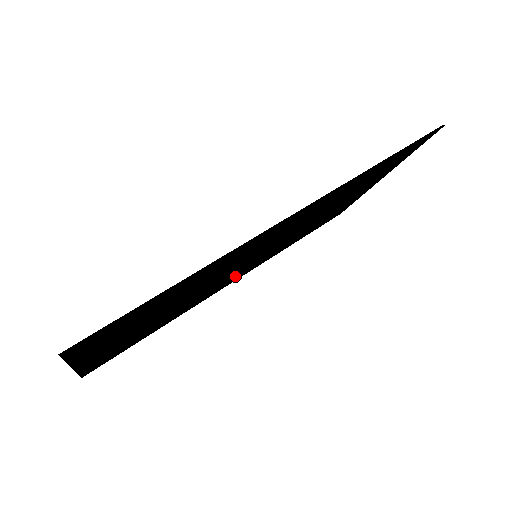
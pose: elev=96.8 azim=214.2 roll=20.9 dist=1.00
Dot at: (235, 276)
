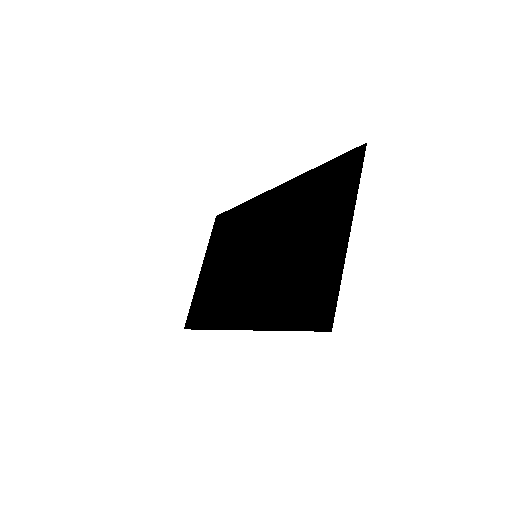
Dot at: (263, 217)
